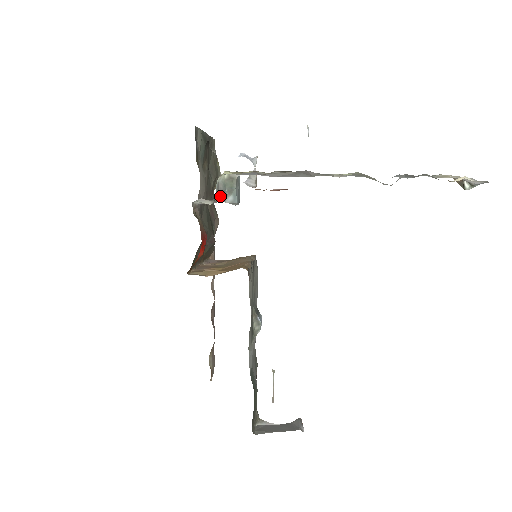
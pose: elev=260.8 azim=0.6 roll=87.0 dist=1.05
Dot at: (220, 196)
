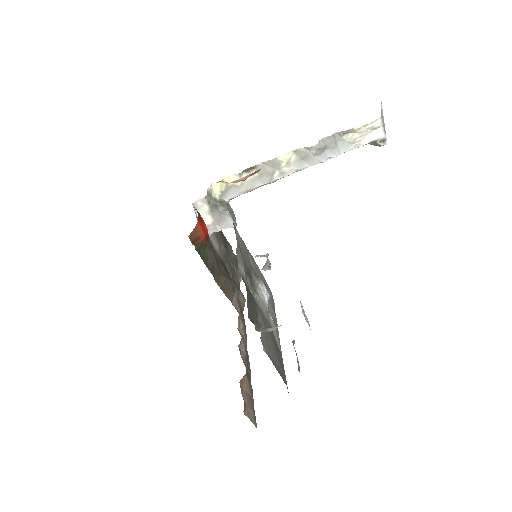
Dot at: (213, 204)
